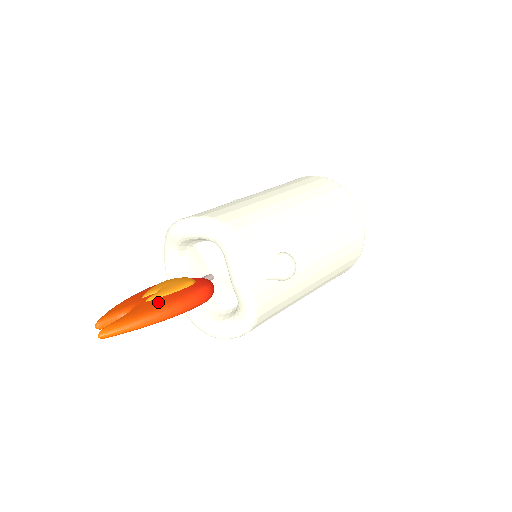
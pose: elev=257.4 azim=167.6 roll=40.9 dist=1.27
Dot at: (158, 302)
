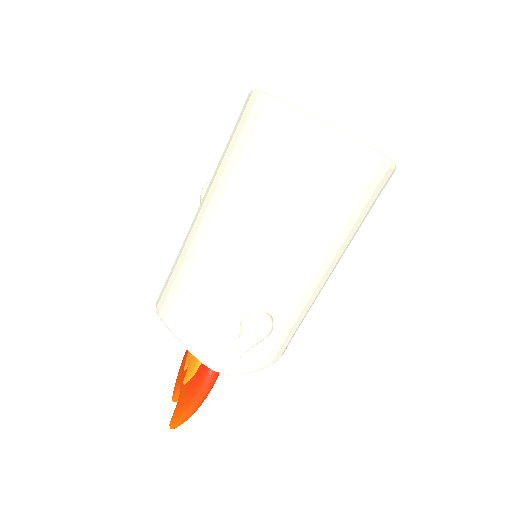
Dot at: (186, 394)
